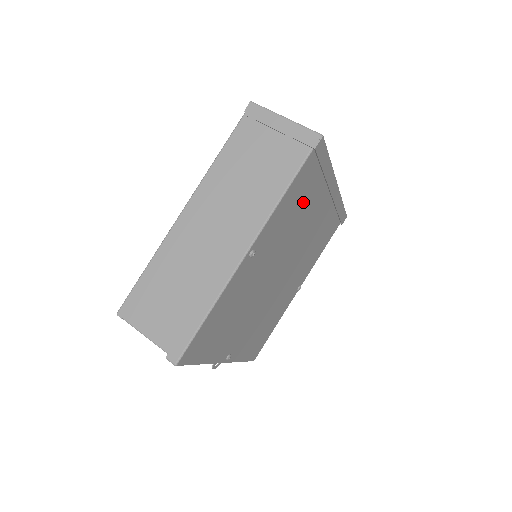
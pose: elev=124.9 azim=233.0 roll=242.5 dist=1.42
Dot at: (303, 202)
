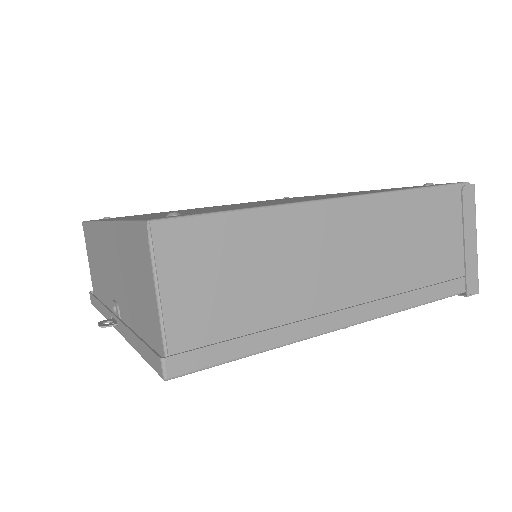
Dot at: occluded
